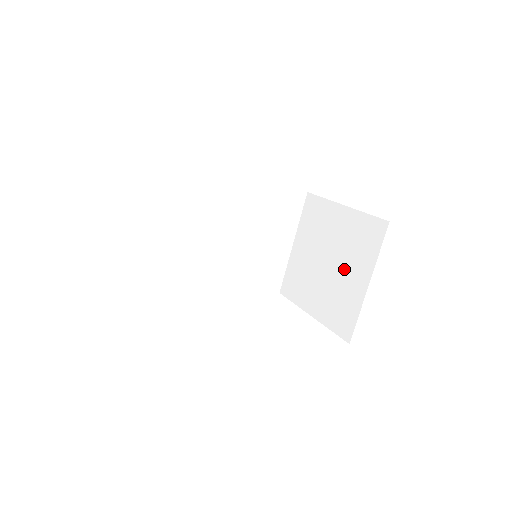
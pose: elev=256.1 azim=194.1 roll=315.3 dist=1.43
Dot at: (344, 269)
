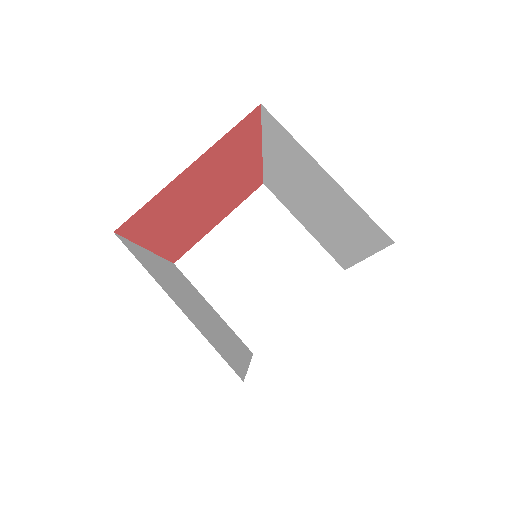
Dot at: (276, 248)
